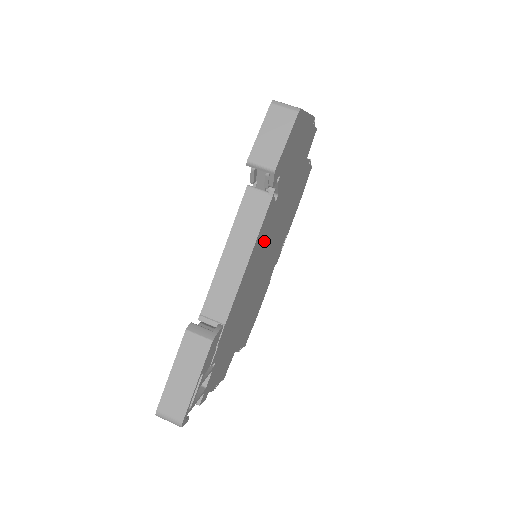
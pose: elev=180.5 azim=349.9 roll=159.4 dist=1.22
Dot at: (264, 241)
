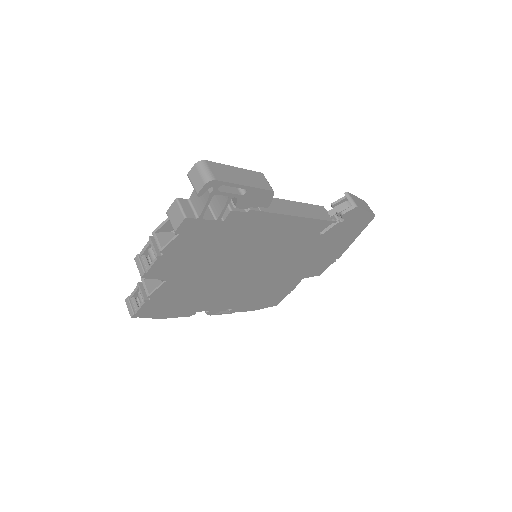
Dot at: (289, 242)
